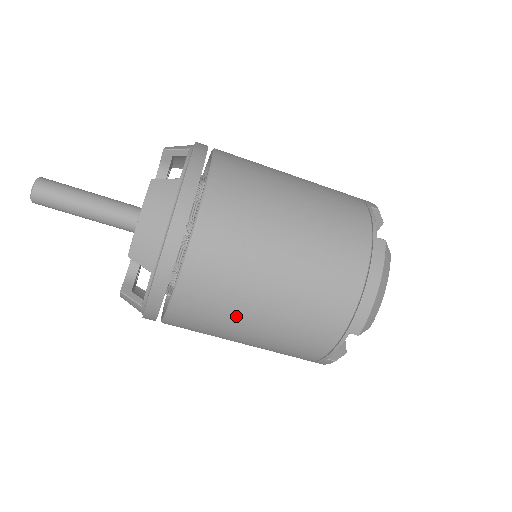
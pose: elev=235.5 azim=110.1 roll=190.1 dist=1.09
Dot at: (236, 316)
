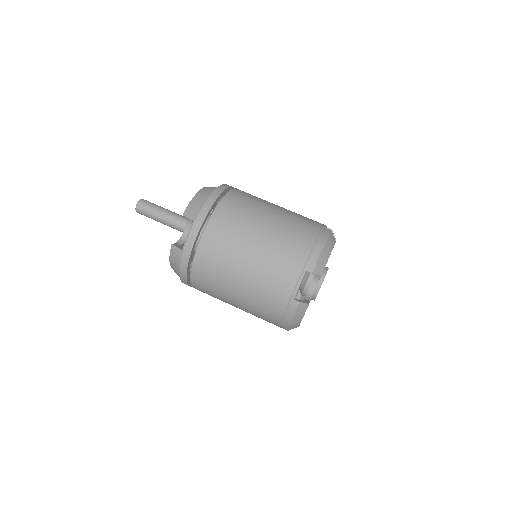
Dot at: (237, 252)
